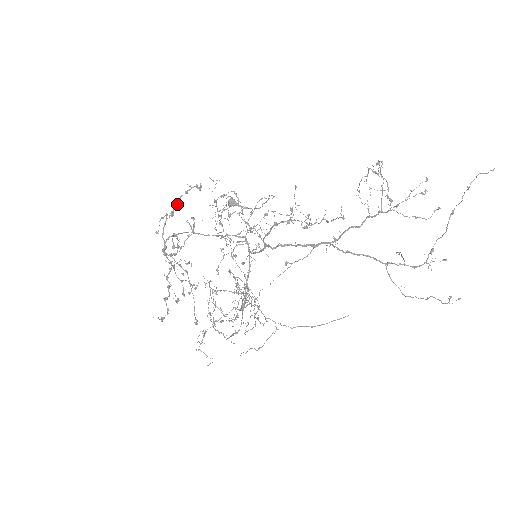
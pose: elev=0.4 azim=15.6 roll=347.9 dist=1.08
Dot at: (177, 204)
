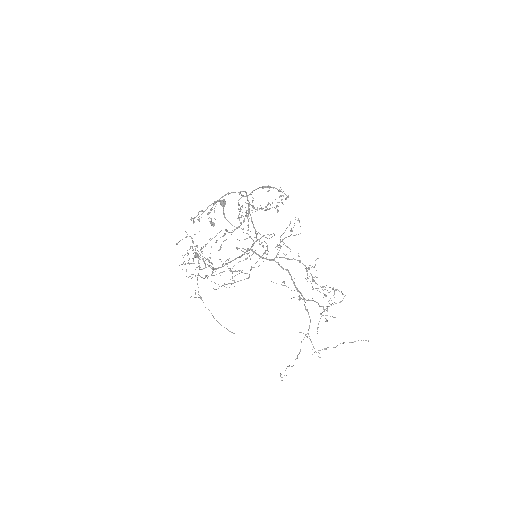
Dot at: occluded
